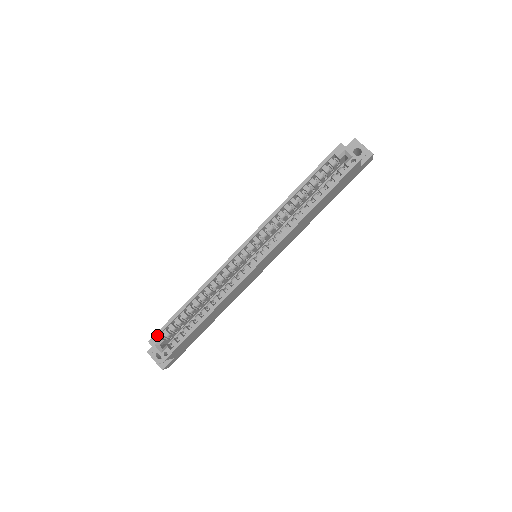
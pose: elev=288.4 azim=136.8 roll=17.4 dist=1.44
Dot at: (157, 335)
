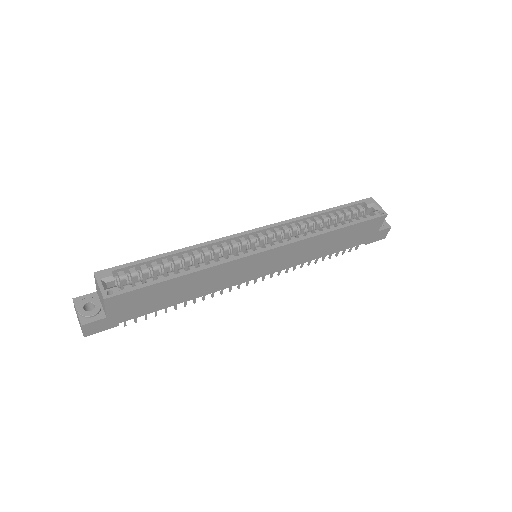
Dot at: (110, 270)
